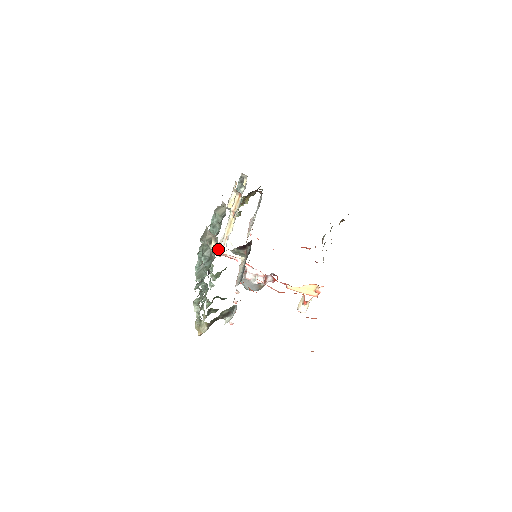
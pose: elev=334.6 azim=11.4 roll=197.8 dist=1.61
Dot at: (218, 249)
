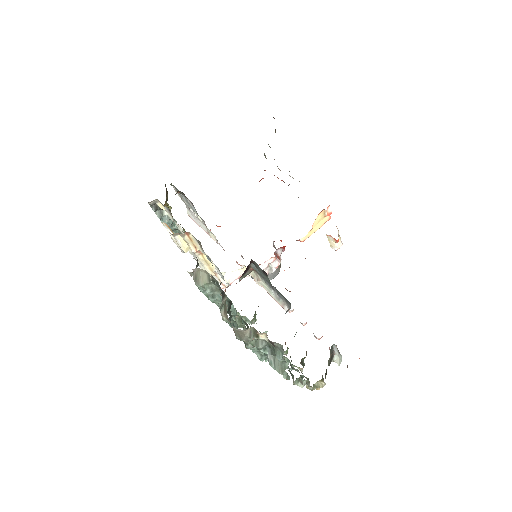
Dot at: occluded
